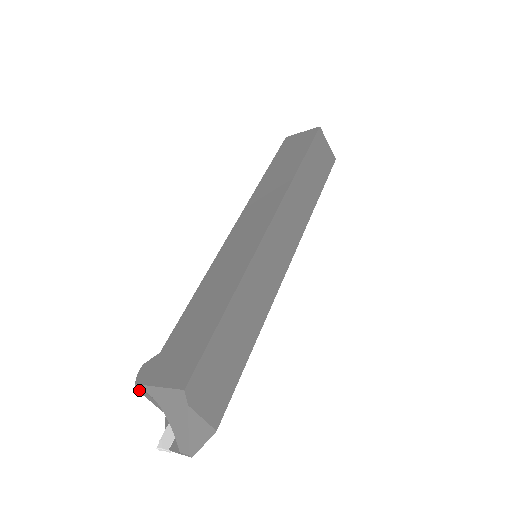
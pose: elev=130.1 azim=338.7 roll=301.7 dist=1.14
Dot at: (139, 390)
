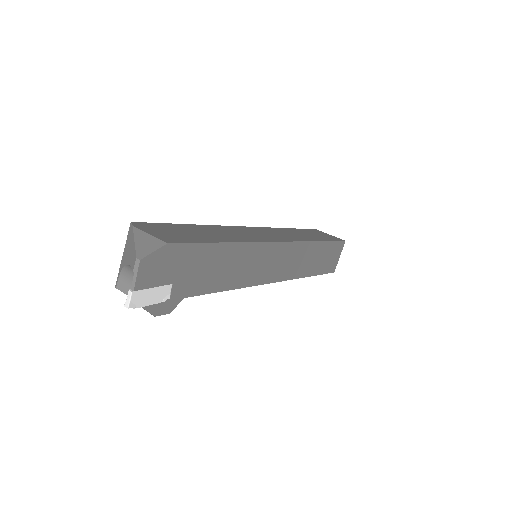
Dot at: (116, 285)
